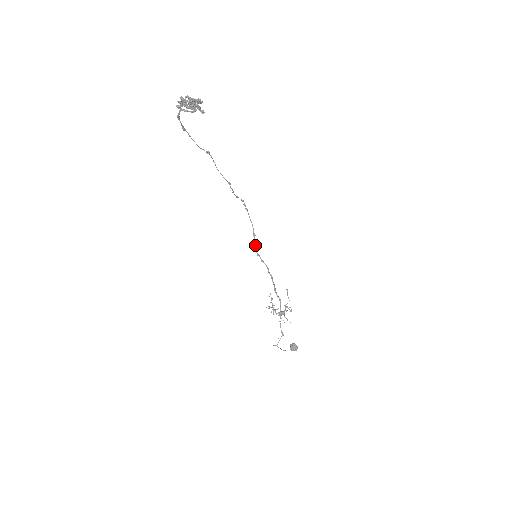
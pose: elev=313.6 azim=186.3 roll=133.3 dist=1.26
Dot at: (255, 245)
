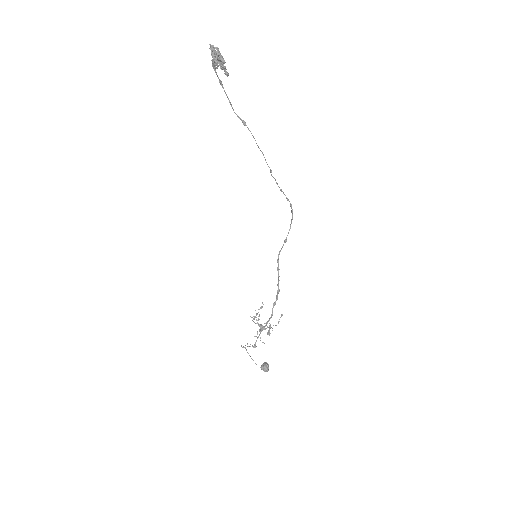
Dot at: occluded
